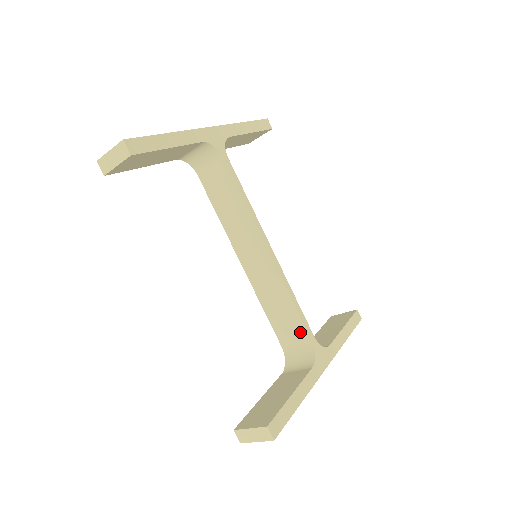
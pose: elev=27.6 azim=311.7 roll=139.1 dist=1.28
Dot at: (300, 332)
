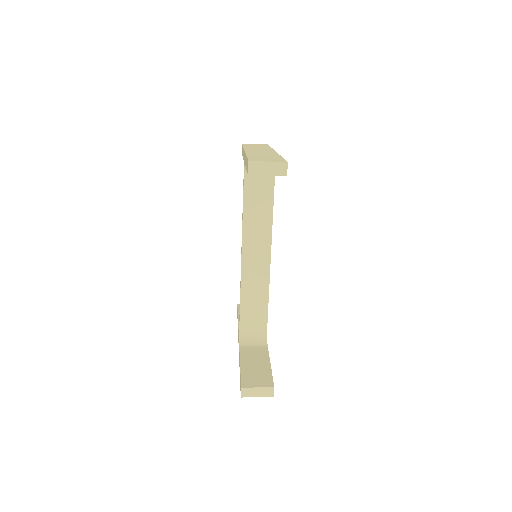
Dot at: (262, 319)
